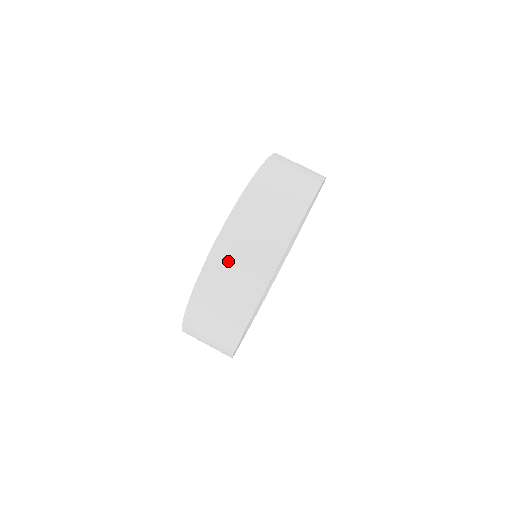
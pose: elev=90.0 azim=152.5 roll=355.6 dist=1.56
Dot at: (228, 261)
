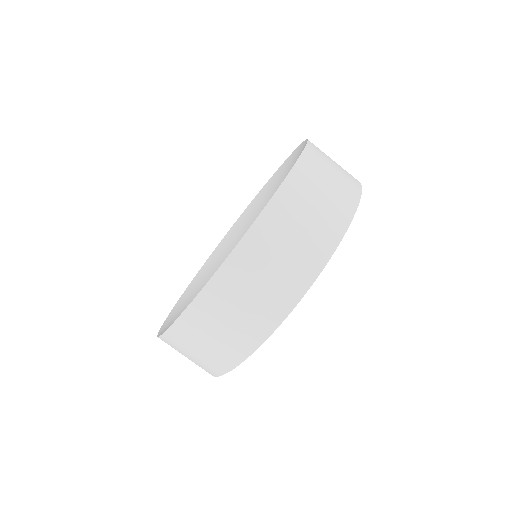
Dot at: (316, 174)
